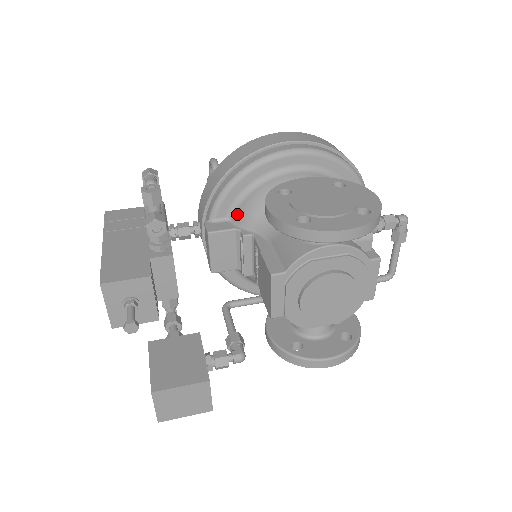
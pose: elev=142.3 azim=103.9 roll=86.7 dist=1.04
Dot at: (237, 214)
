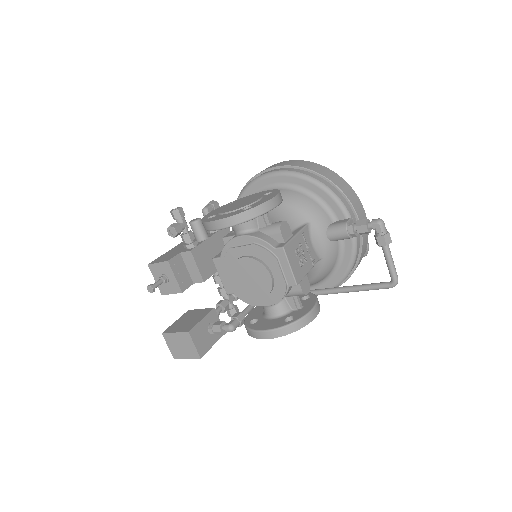
Dot at: occluded
